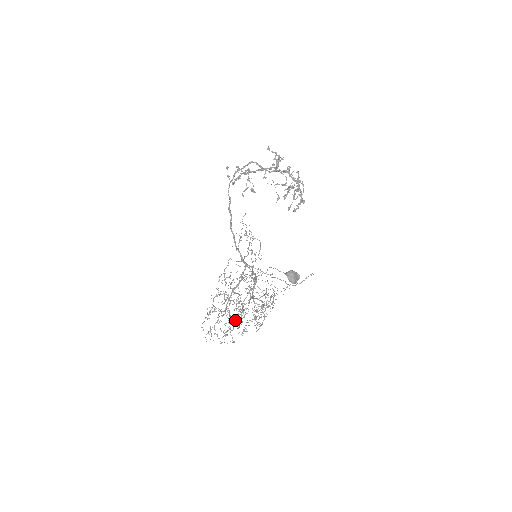
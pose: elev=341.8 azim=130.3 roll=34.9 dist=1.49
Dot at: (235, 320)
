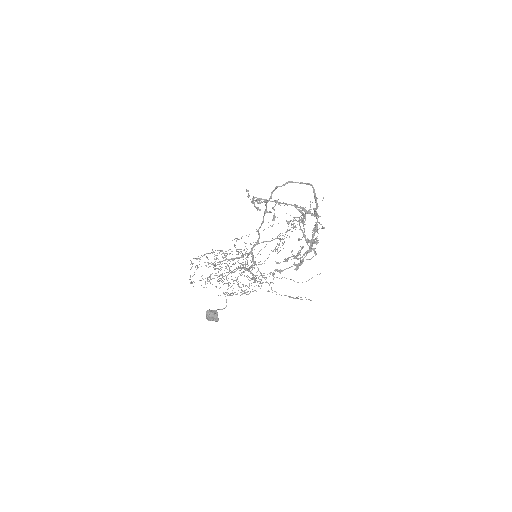
Dot at: (221, 274)
